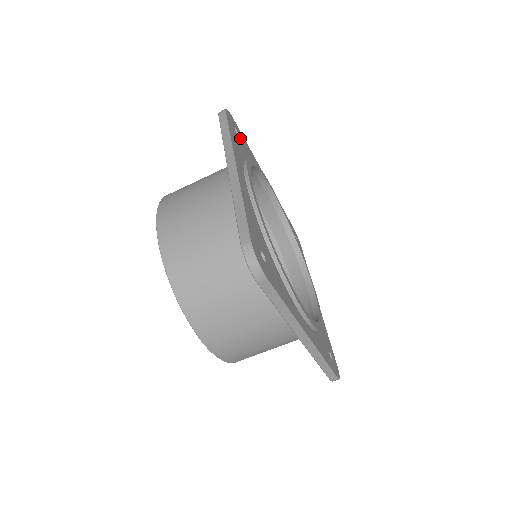
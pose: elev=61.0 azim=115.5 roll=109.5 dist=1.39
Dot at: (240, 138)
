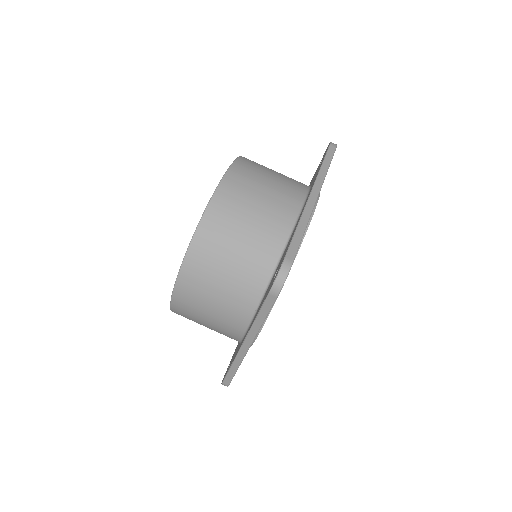
Dot at: occluded
